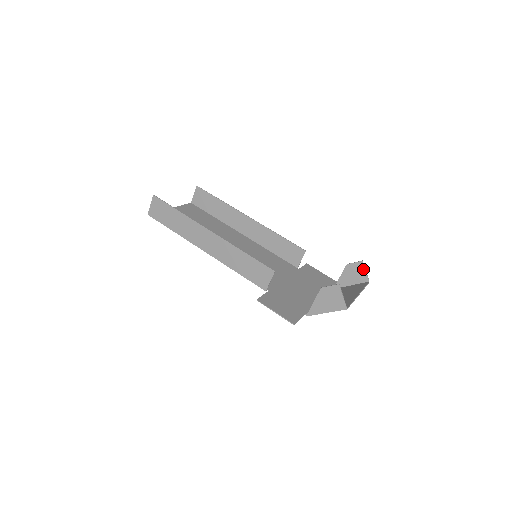
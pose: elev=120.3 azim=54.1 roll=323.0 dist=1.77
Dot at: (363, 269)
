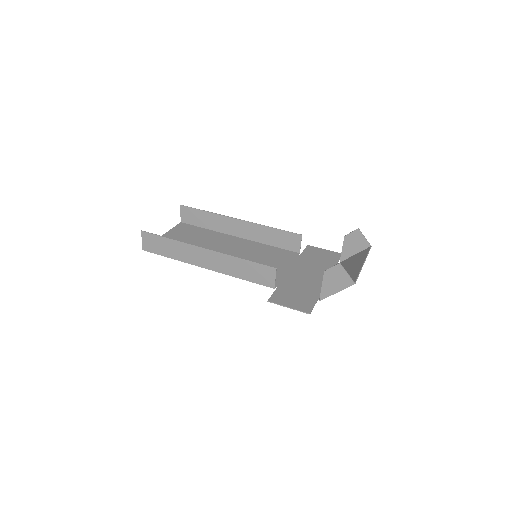
Dot at: (361, 236)
